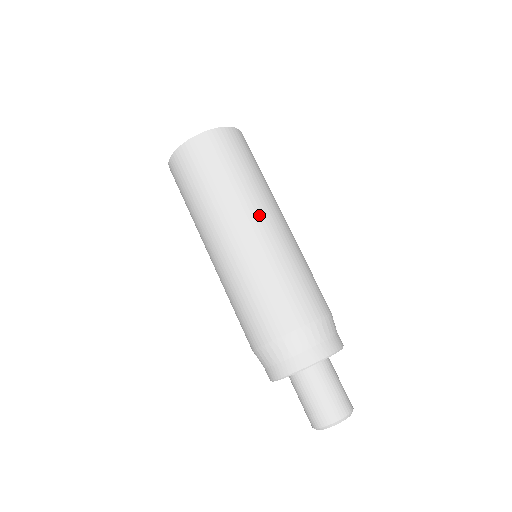
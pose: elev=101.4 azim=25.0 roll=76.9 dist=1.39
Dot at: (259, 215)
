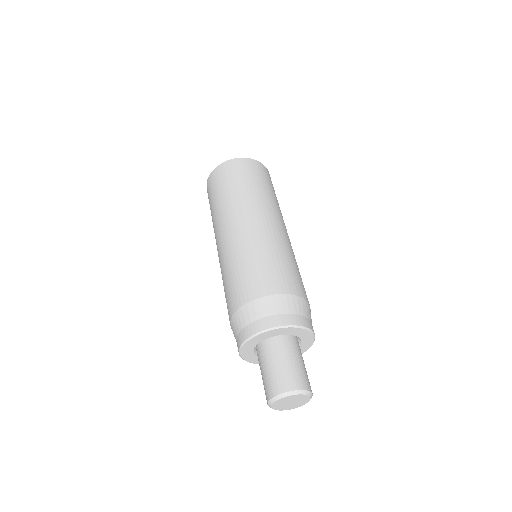
Dot at: (276, 217)
